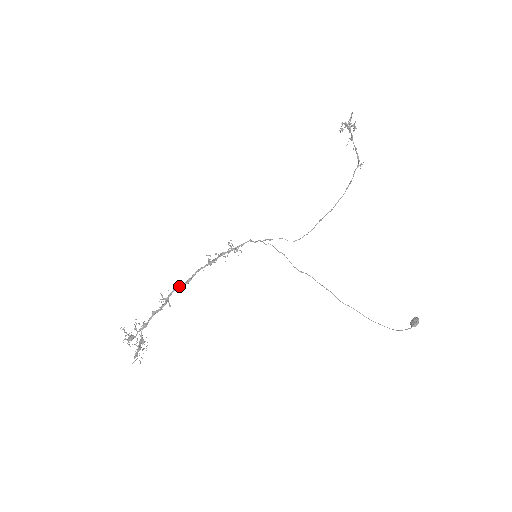
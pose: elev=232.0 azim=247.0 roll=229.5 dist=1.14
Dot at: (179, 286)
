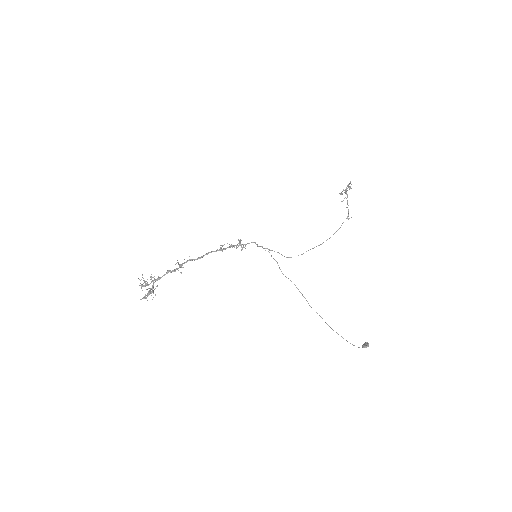
Dot at: (193, 259)
